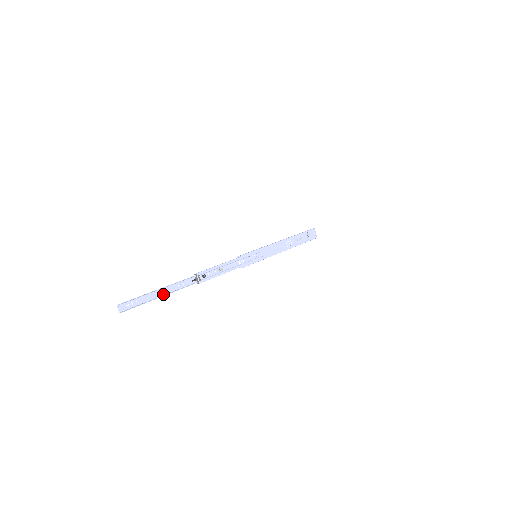
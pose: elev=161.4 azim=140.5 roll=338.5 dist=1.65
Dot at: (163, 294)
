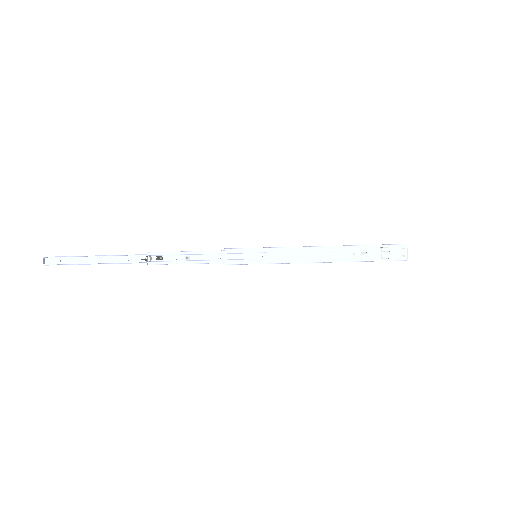
Dot at: (100, 262)
